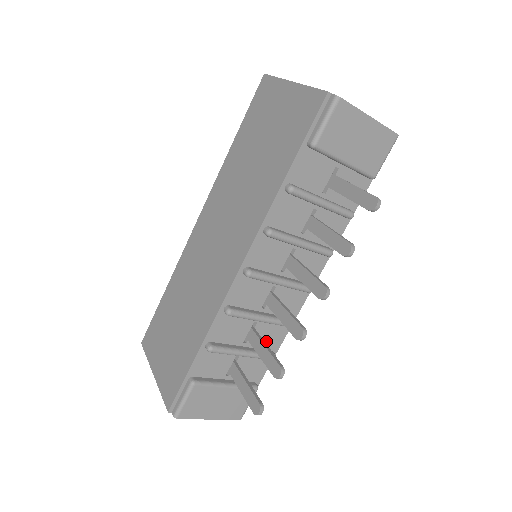
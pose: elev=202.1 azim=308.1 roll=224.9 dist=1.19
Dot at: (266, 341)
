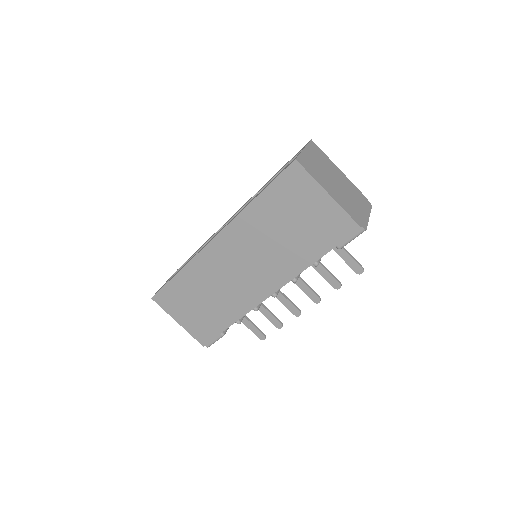
Dot at: occluded
